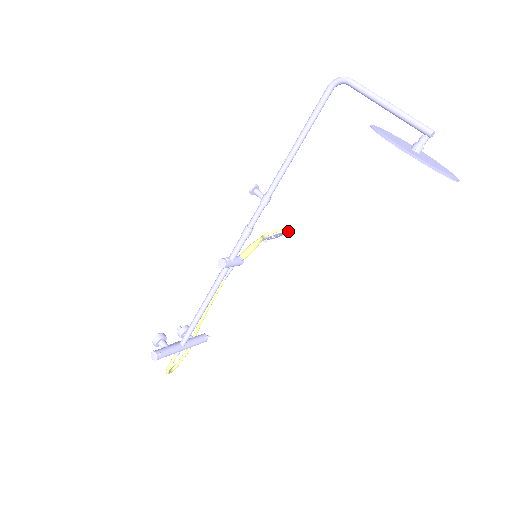
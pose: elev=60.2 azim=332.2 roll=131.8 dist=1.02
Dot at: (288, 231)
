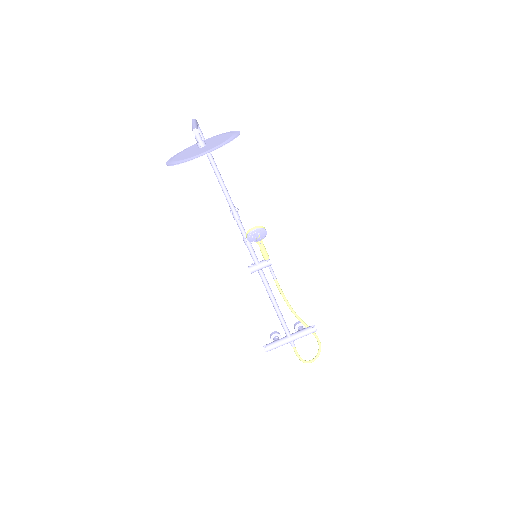
Dot at: (257, 229)
